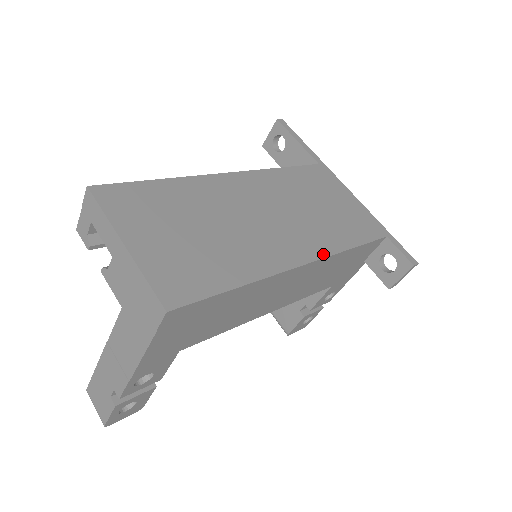
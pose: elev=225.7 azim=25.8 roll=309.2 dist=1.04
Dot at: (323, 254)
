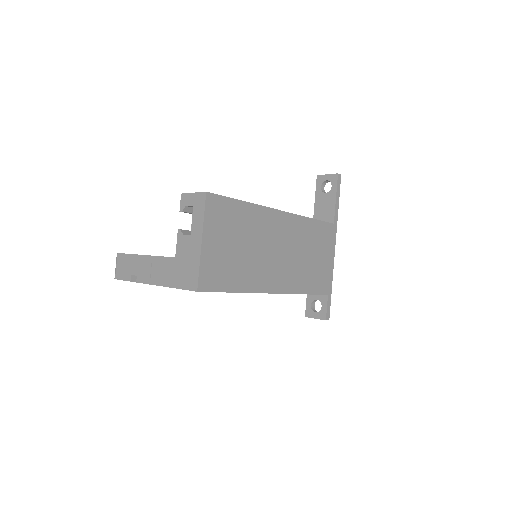
Dot at: (287, 291)
